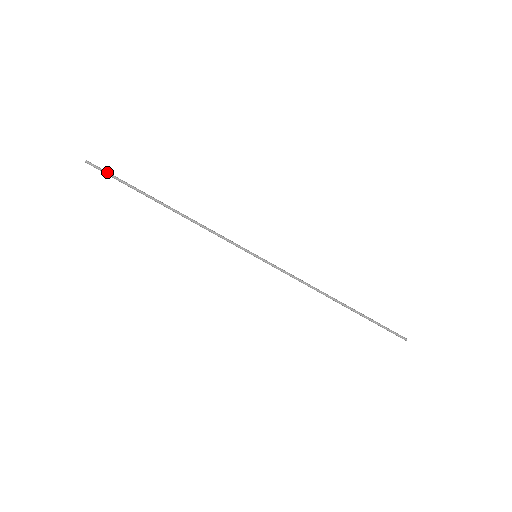
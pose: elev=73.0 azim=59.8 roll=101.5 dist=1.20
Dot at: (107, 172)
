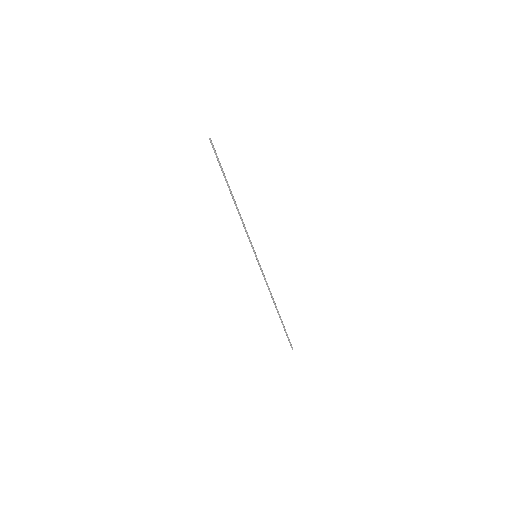
Dot at: (216, 154)
